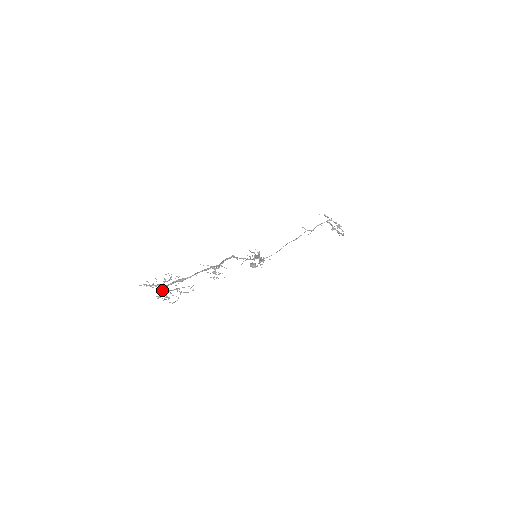
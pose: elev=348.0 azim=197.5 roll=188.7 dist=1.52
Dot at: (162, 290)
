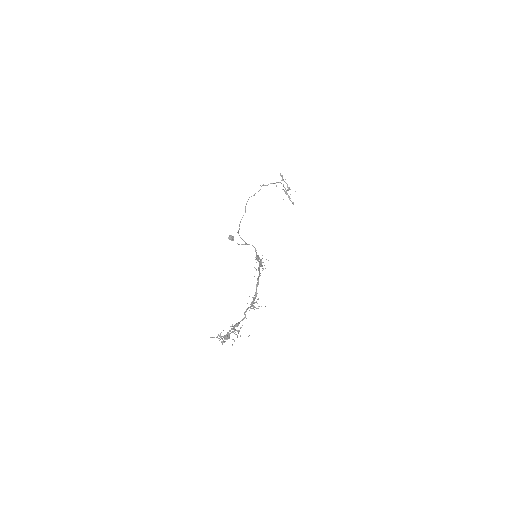
Dot at: (226, 338)
